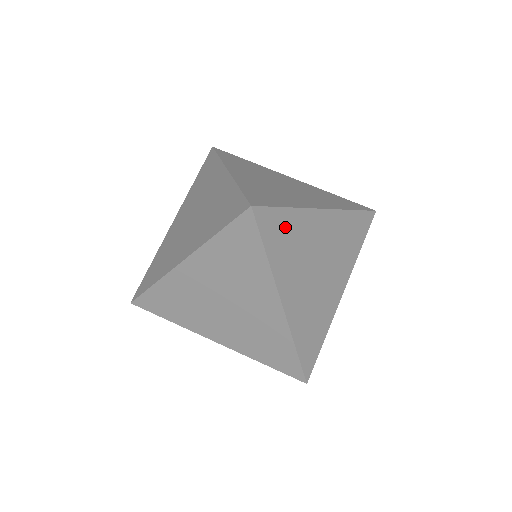
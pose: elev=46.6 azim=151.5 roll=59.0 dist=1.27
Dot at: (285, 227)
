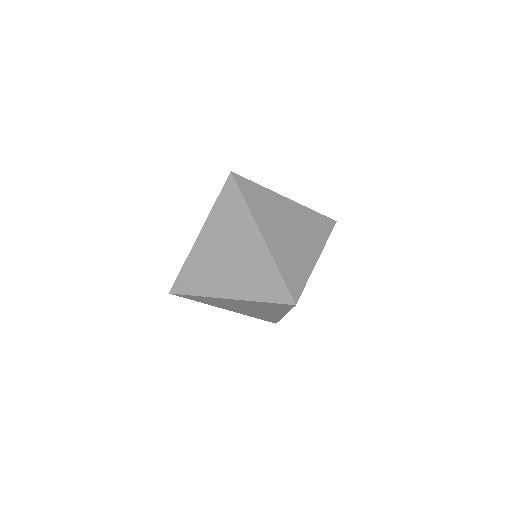
Dot at: occluded
